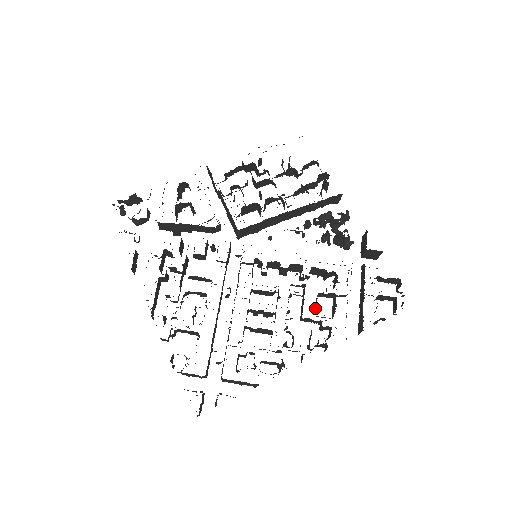
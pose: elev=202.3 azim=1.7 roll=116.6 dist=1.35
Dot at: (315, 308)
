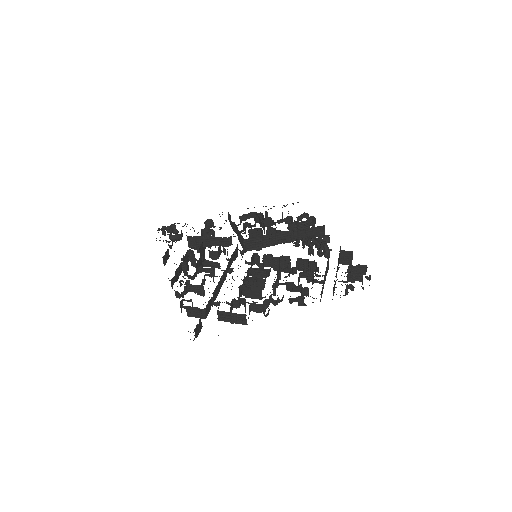
Dot at: (298, 283)
